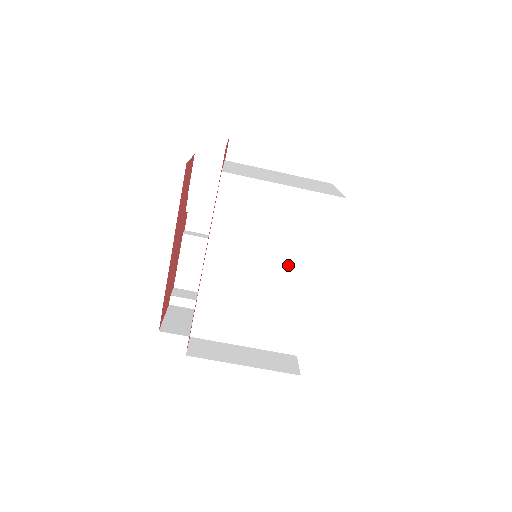
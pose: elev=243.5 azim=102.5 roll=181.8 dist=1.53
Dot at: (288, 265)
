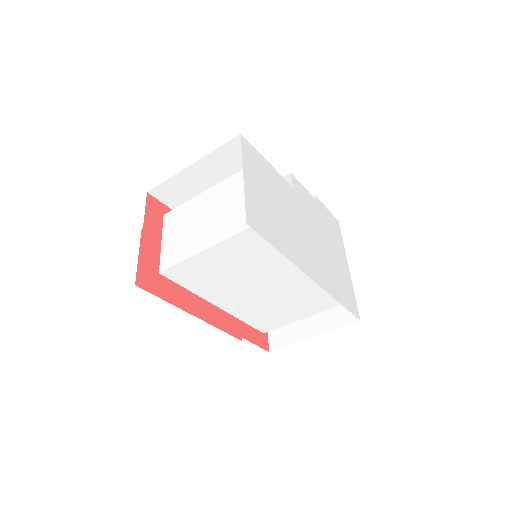
Dot at: (275, 276)
